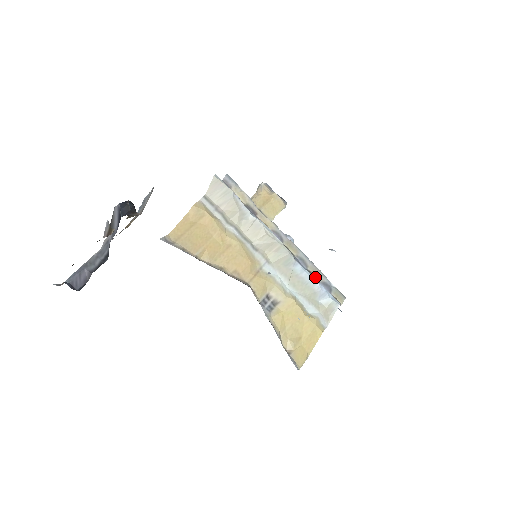
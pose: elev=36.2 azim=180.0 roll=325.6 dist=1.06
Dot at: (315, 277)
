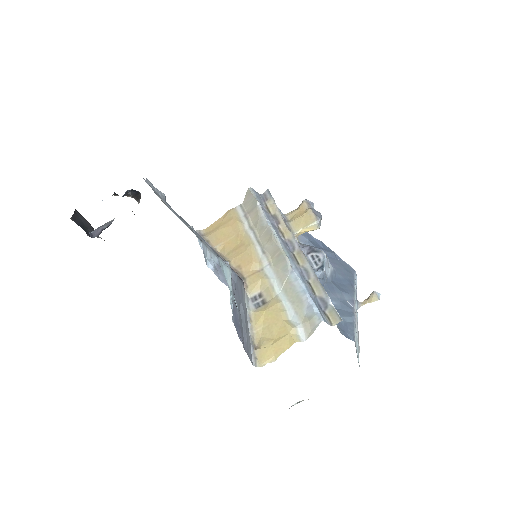
Dot at: (313, 290)
